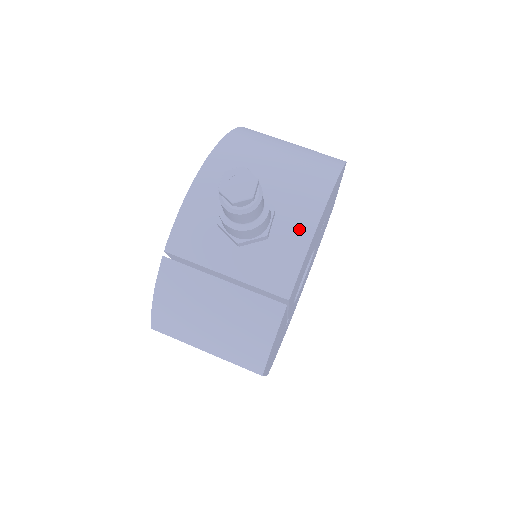
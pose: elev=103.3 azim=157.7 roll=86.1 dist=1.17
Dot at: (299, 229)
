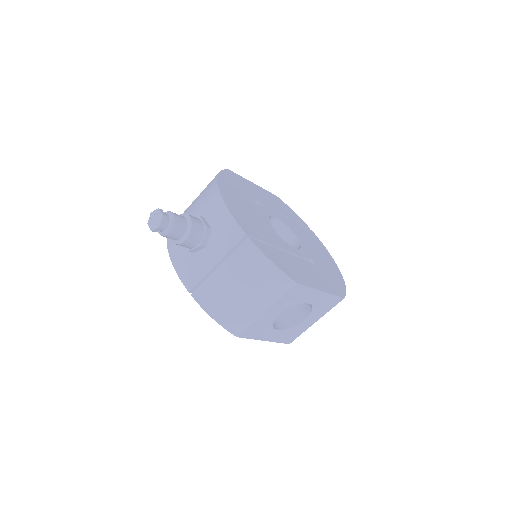
Dot at: (217, 208)
